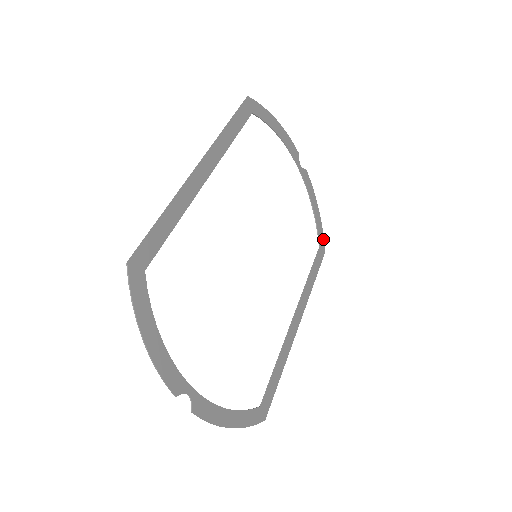
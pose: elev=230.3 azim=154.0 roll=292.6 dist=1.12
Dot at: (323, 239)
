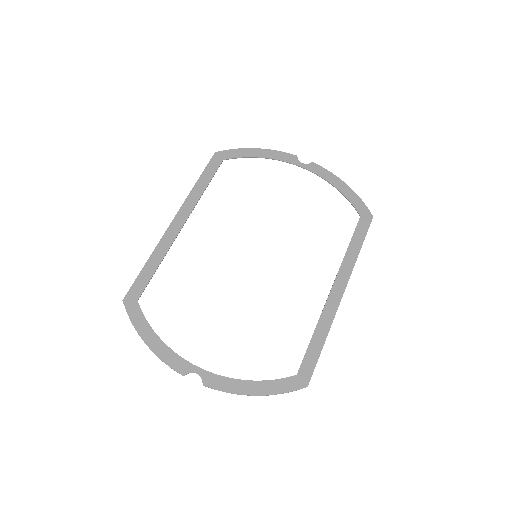
Dot at: (365, 207)
